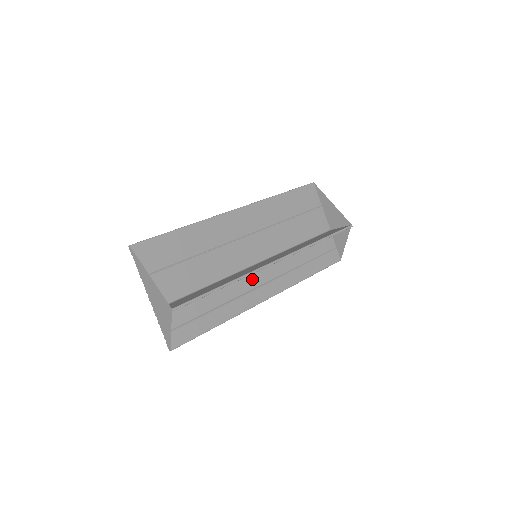
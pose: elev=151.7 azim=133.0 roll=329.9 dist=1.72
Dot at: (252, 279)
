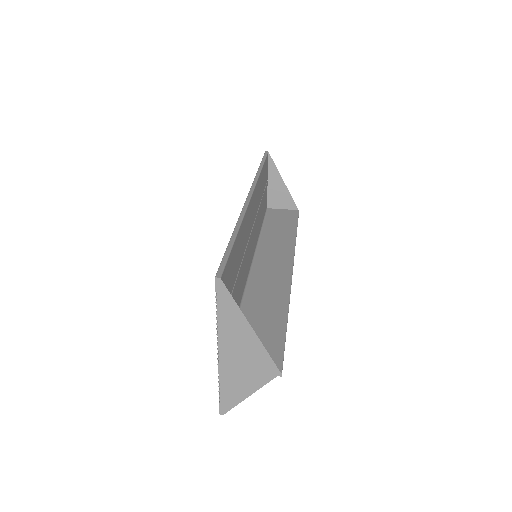
Dot at: occluded
